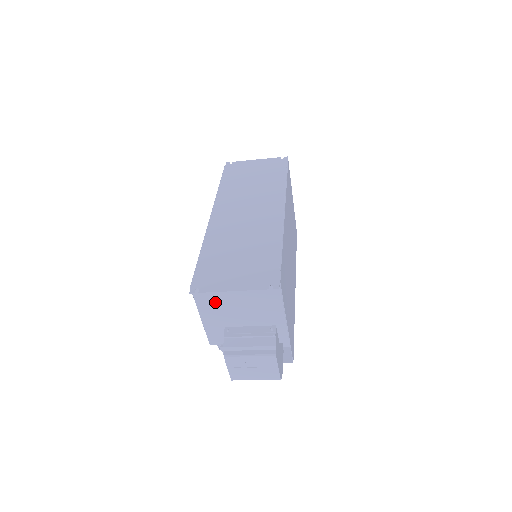
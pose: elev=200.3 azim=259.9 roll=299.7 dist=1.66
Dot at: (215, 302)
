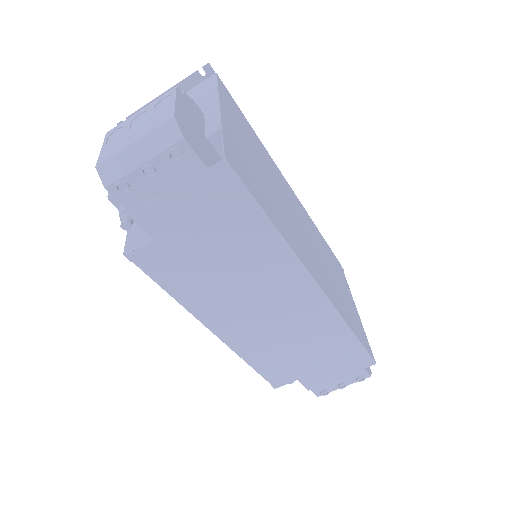
Dot at: occluded
